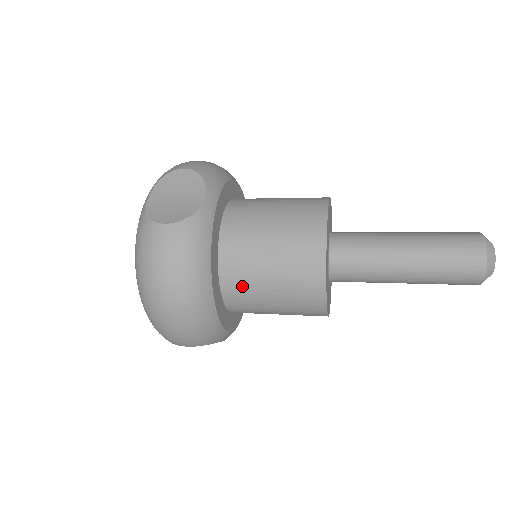
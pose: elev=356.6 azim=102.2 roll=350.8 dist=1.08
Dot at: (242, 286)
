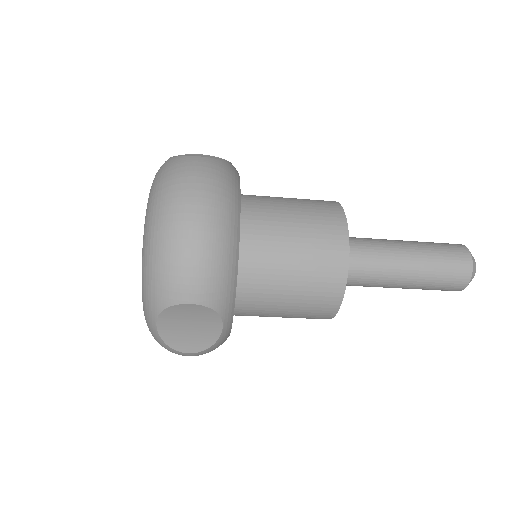
Dot at: (263, 242)
